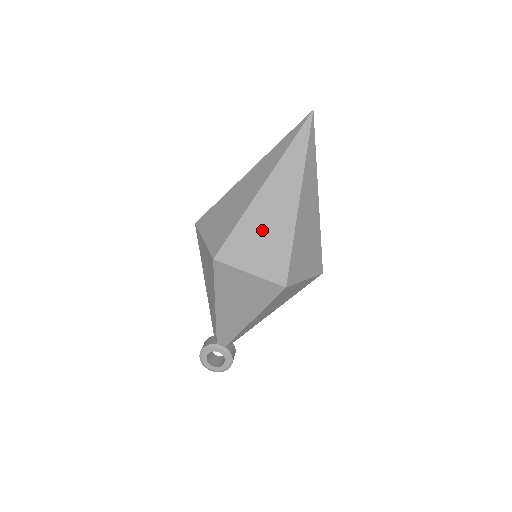
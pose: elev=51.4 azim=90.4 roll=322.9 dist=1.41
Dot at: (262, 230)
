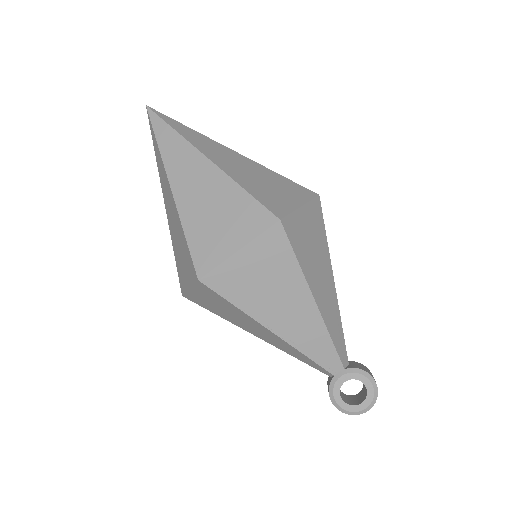
Dot at: (207, 211)
